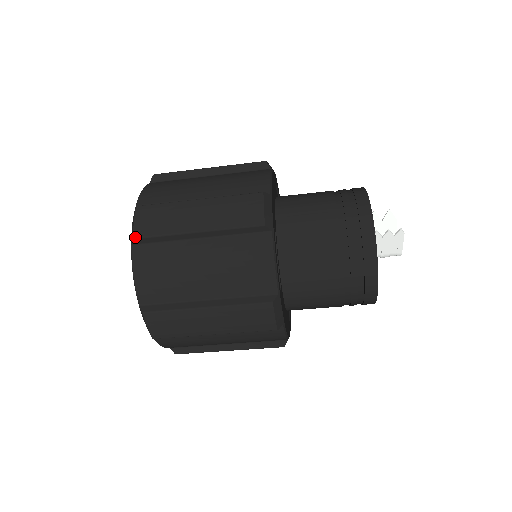
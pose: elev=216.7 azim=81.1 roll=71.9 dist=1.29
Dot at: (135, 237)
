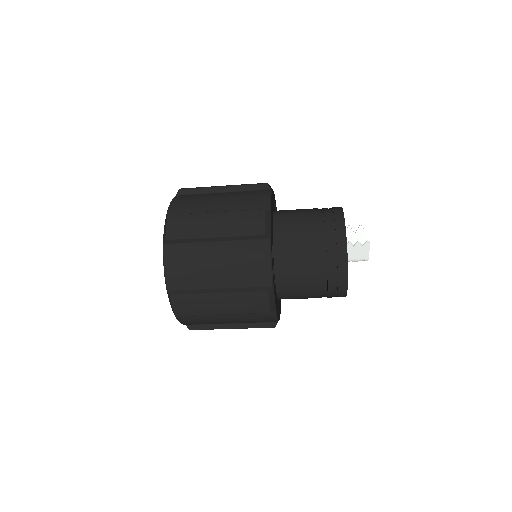
Dot at: (167, 239)
